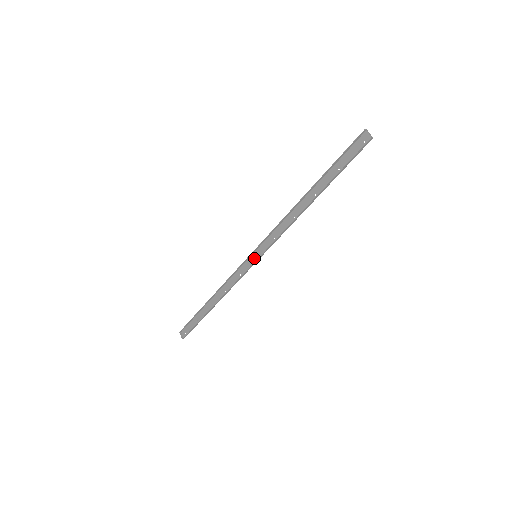
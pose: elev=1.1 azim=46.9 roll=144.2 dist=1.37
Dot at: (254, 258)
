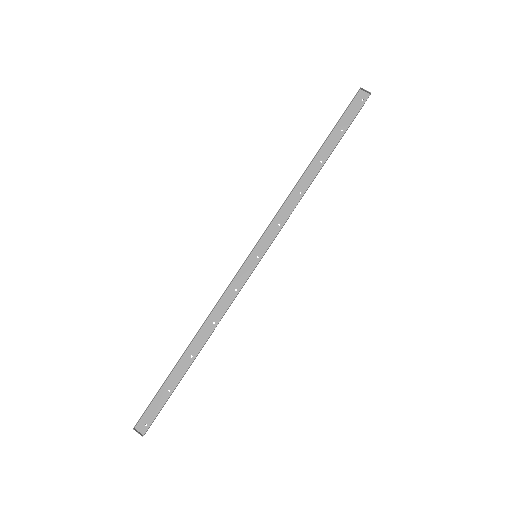
Dot at: (253, 260)
